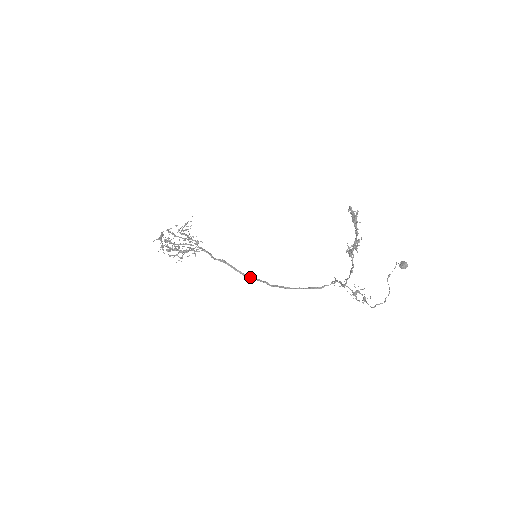
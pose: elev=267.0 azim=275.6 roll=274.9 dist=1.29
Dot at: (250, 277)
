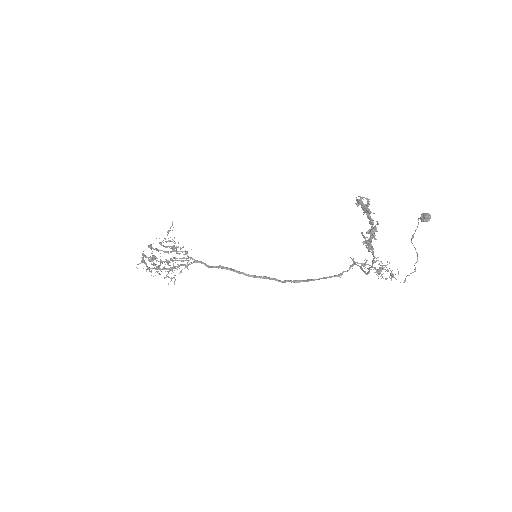
Dot at: (255, 276)
